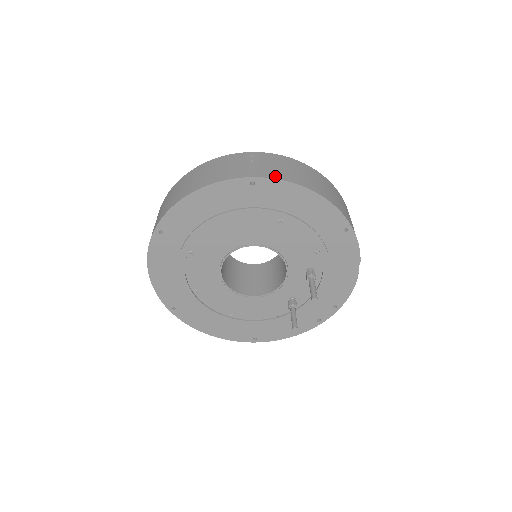
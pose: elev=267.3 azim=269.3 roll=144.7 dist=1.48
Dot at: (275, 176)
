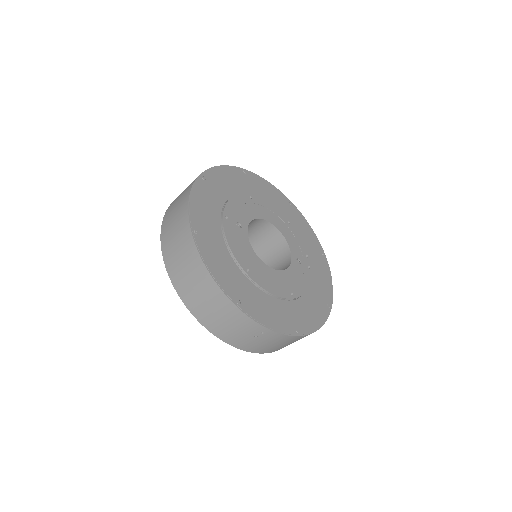
Dot at: (253, 351)
